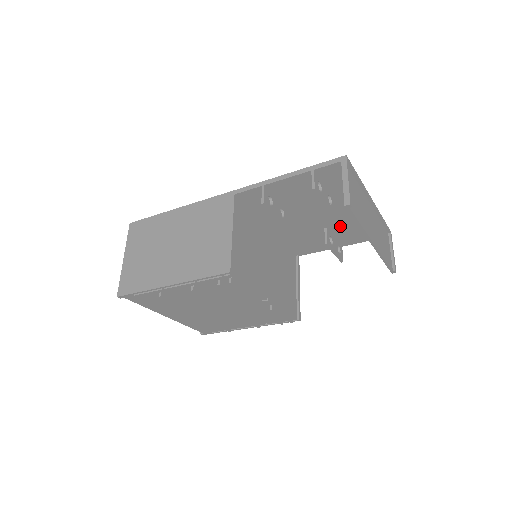
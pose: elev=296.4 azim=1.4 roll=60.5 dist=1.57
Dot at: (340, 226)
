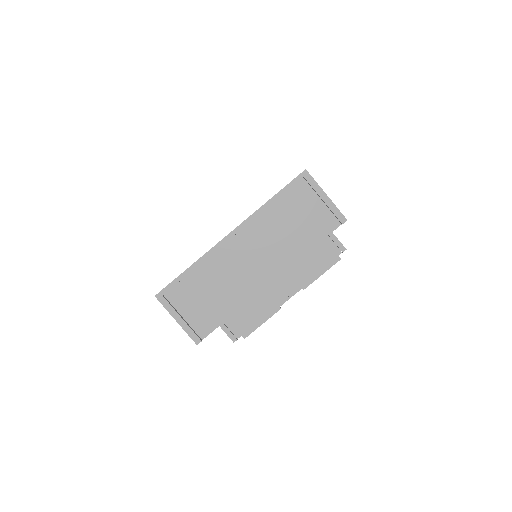
Dot at: occluded
